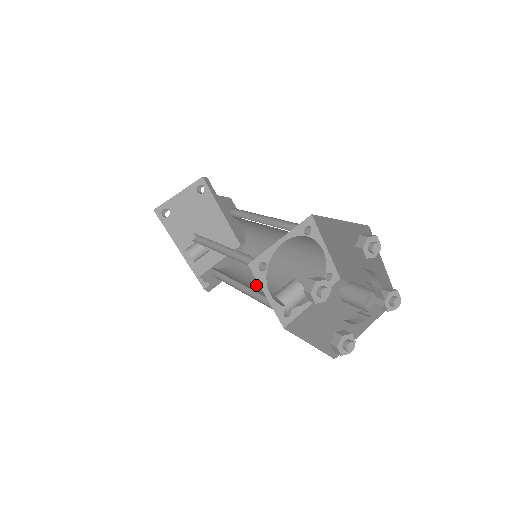
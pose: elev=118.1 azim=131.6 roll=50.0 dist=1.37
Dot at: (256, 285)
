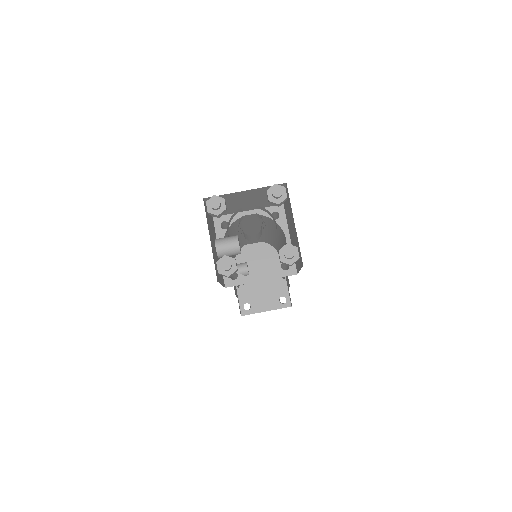
Dot at: occluded
